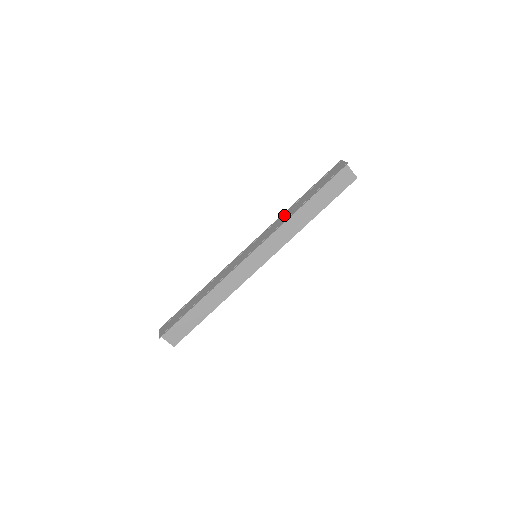
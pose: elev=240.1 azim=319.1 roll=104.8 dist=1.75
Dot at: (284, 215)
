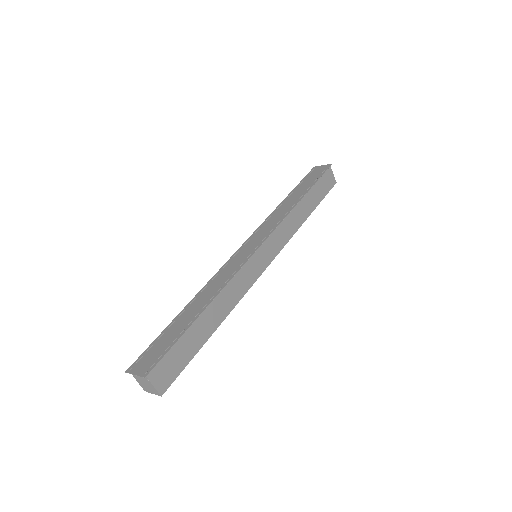
Dot at: (278, 211)
